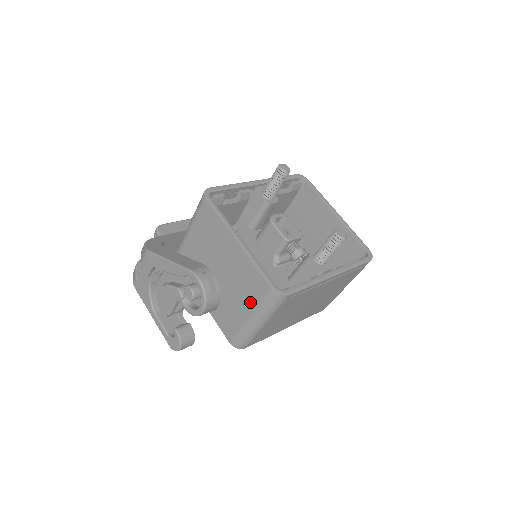
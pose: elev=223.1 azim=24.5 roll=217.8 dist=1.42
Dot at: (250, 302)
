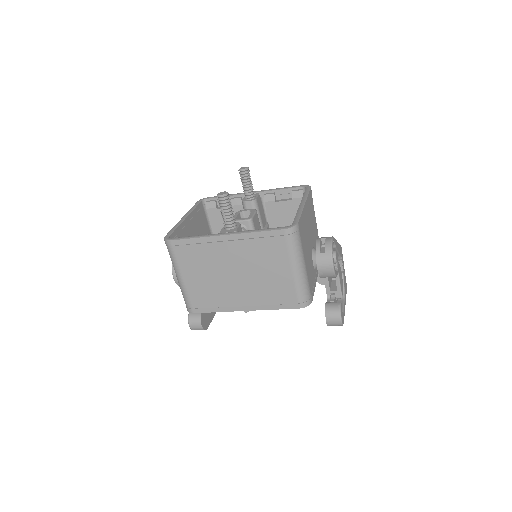
Dot at: occluded
